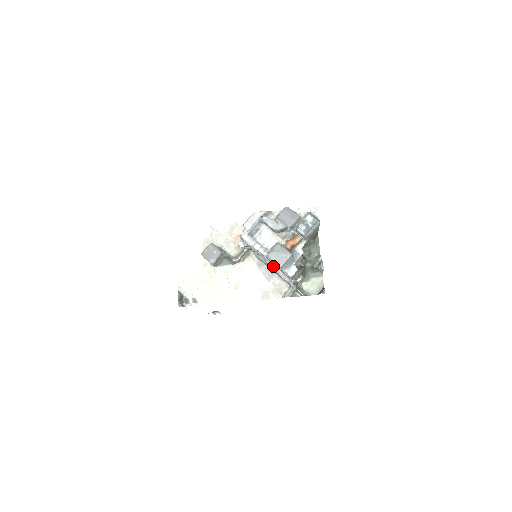
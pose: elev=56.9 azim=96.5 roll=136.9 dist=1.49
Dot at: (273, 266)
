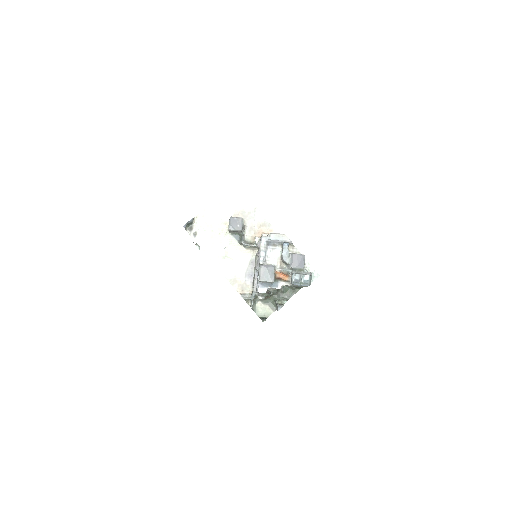
Dot at: (257, 273)
